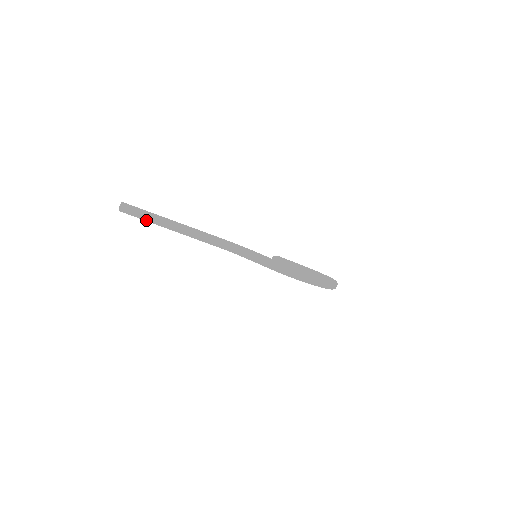
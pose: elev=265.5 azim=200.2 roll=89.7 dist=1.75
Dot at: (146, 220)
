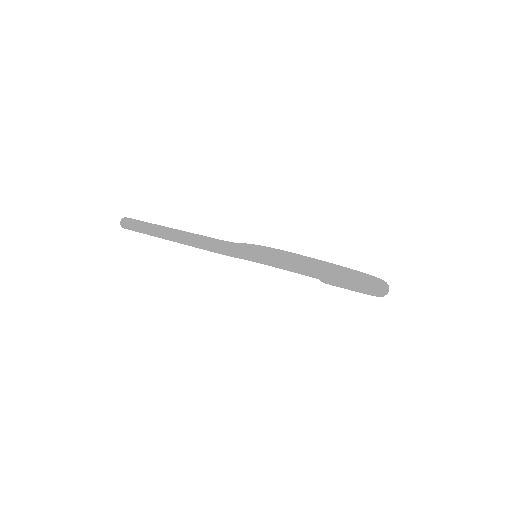
Dot at: (142, 232)
